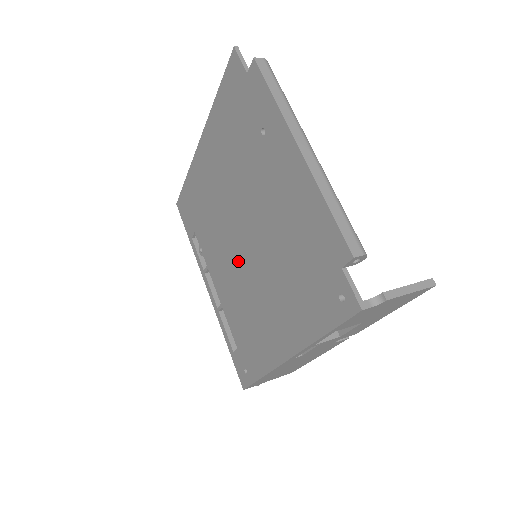
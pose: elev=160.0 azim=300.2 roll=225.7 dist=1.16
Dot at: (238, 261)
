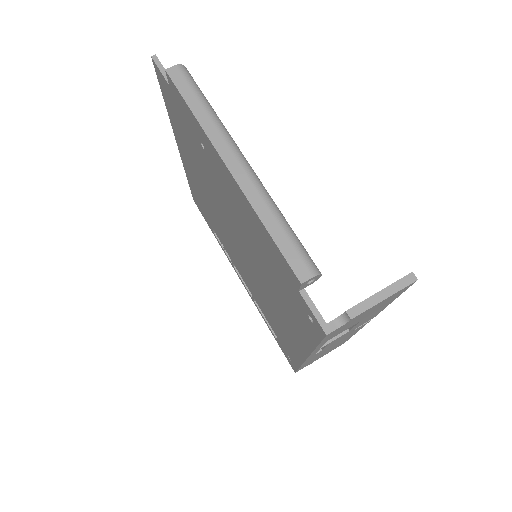
Dot at: (244, 262)
